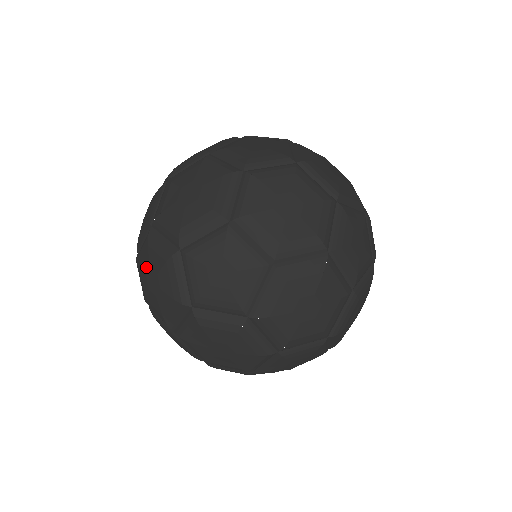
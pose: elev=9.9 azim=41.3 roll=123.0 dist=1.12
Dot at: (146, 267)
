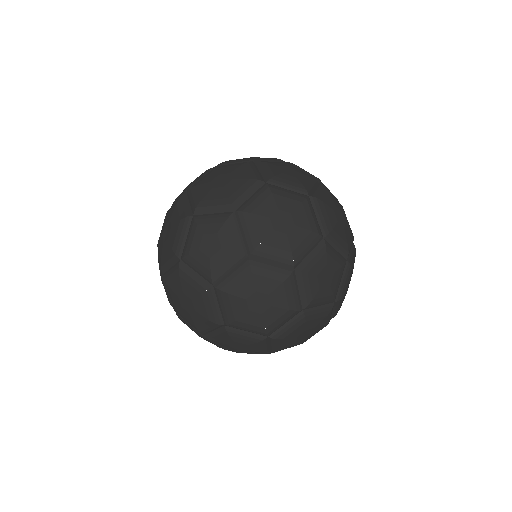
Dot at: (187, 293)
